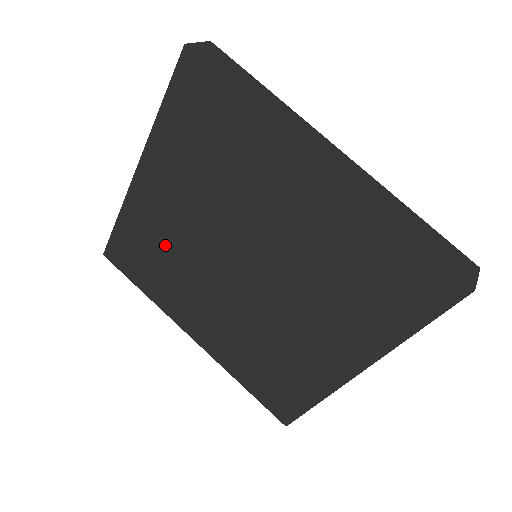
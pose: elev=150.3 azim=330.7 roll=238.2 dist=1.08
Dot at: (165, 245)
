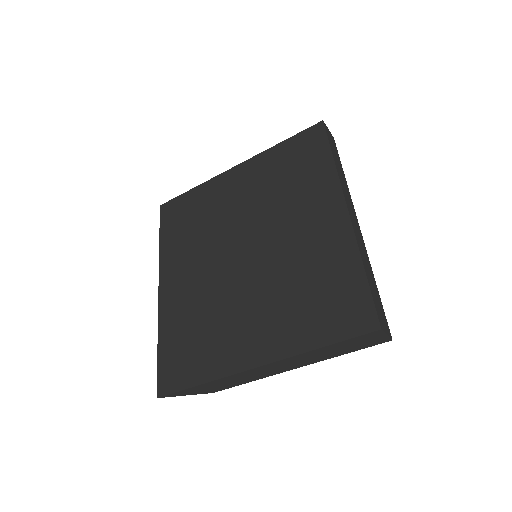
Dot at: (207, 216)
